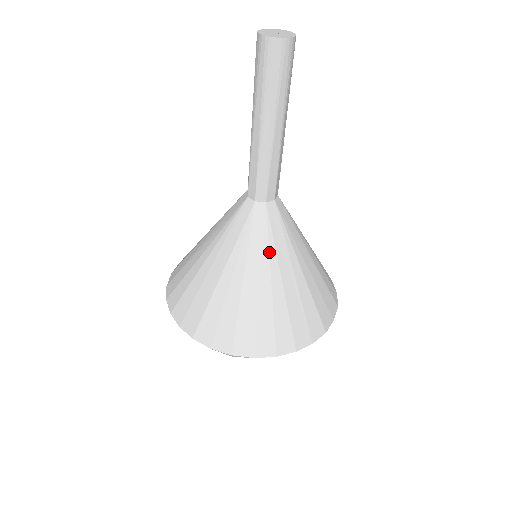
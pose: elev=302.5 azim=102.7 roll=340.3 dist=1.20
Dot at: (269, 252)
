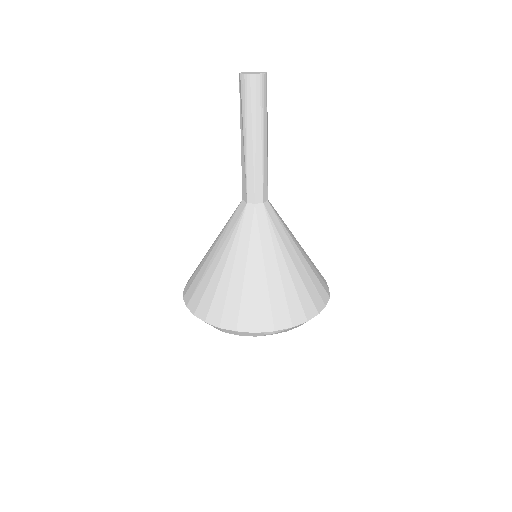
Dot at: (277, 240)
